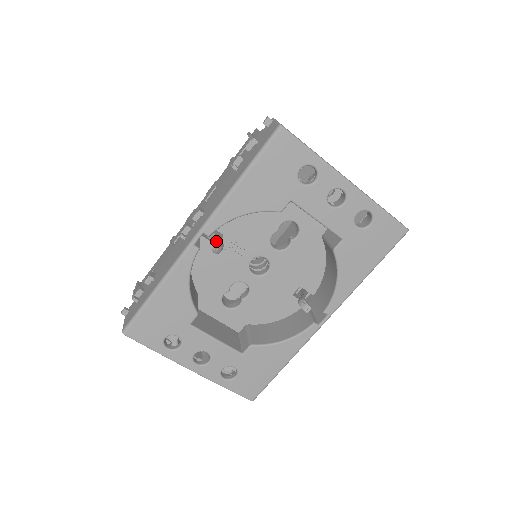
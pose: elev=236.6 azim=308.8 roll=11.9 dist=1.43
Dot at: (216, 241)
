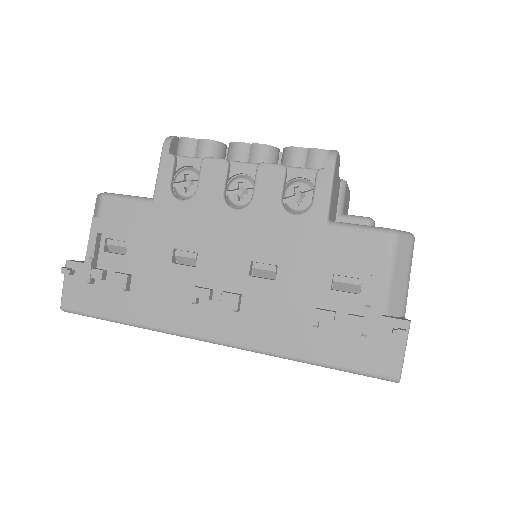
Dot at: occluded
